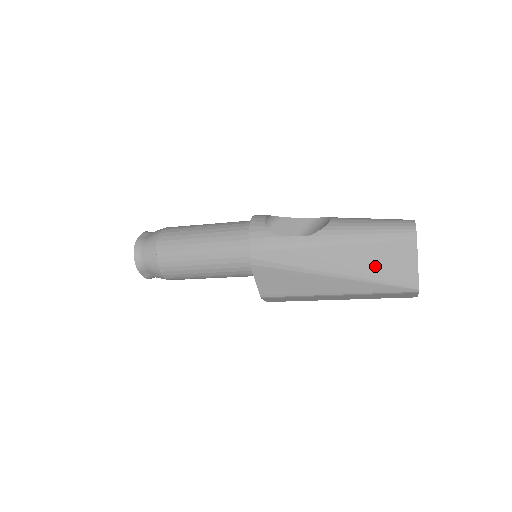
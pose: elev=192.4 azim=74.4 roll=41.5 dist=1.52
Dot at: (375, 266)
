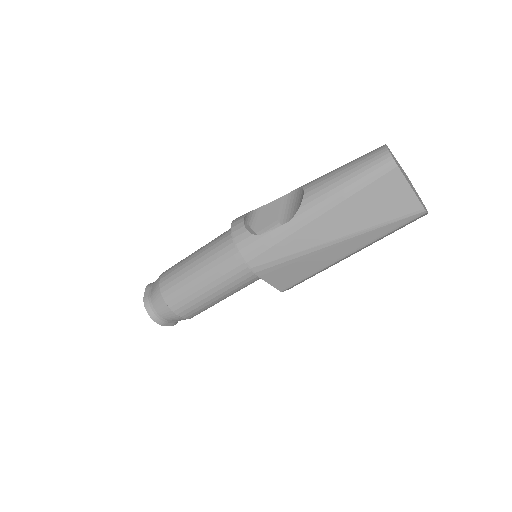
Dot at: (370, 213)
